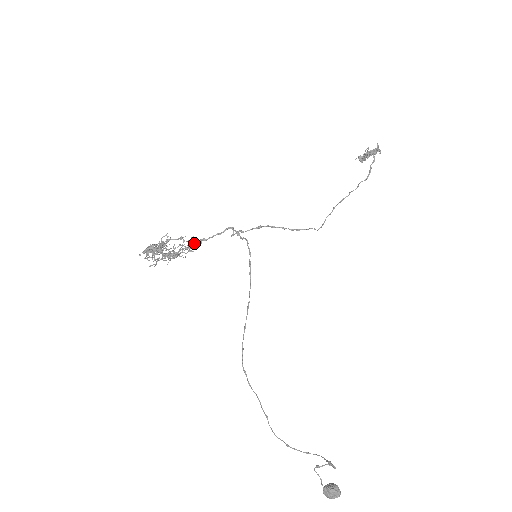
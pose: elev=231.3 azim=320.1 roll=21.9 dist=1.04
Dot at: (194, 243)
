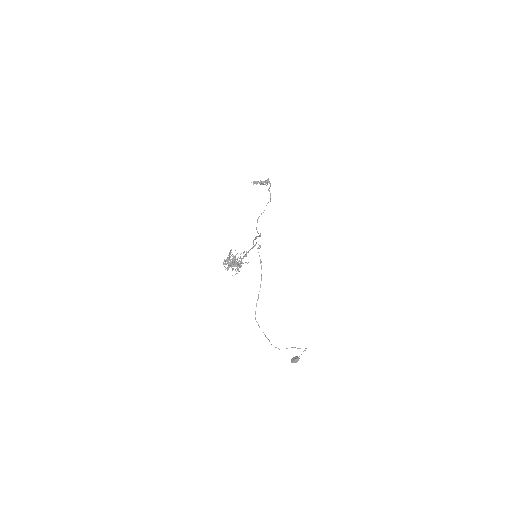
Dot at: (245, 255)
